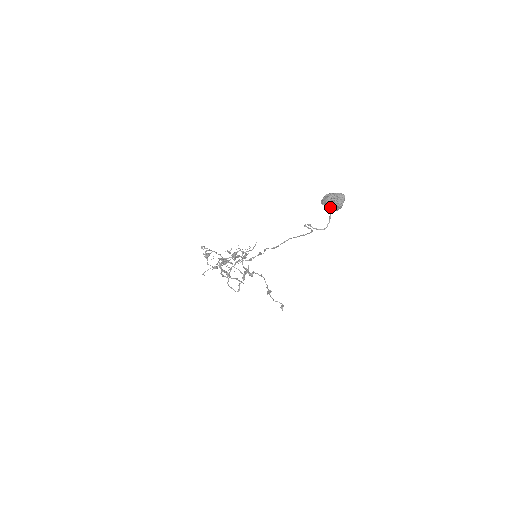
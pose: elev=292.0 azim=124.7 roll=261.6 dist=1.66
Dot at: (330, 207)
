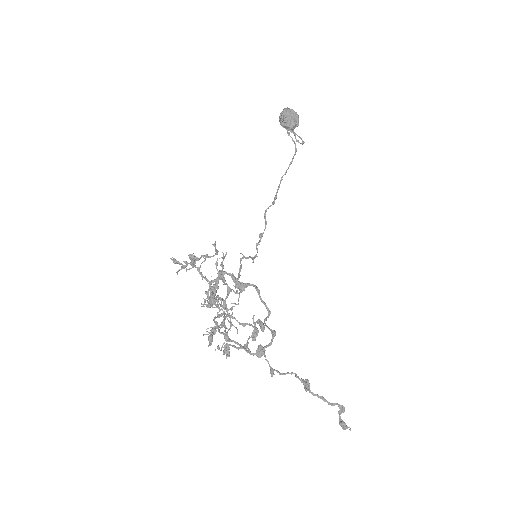
Dot at: (292, 118)
